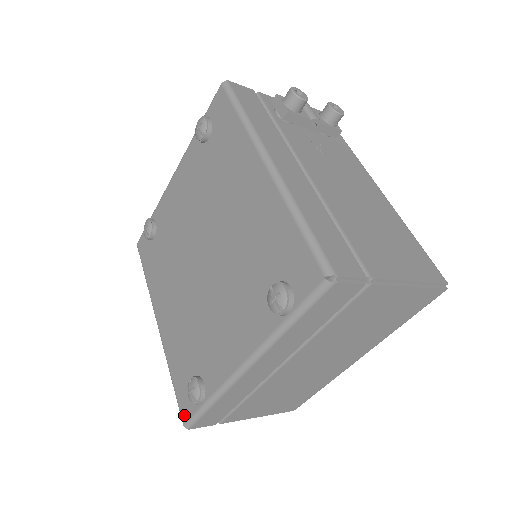
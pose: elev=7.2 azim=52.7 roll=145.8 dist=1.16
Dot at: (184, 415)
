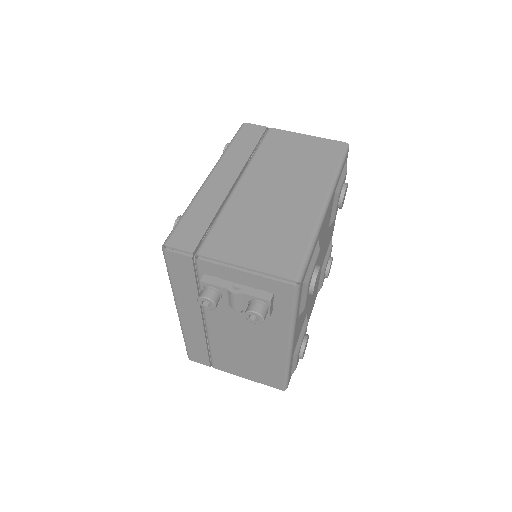
Dot at: occluded
